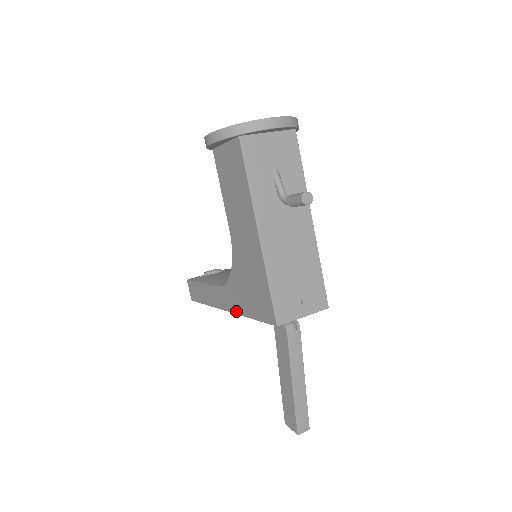
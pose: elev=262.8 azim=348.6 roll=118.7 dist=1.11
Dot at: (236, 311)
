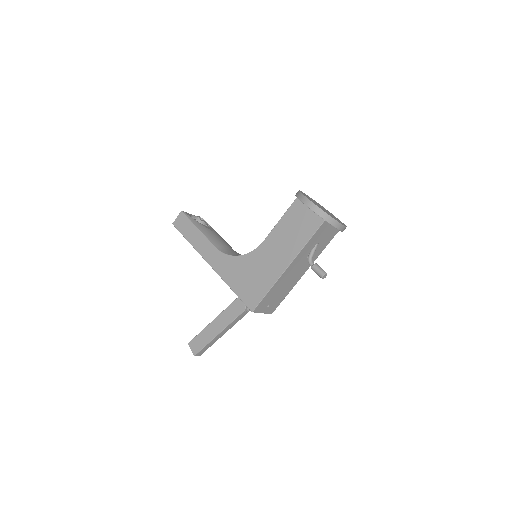
Dot at: (221, 274)
